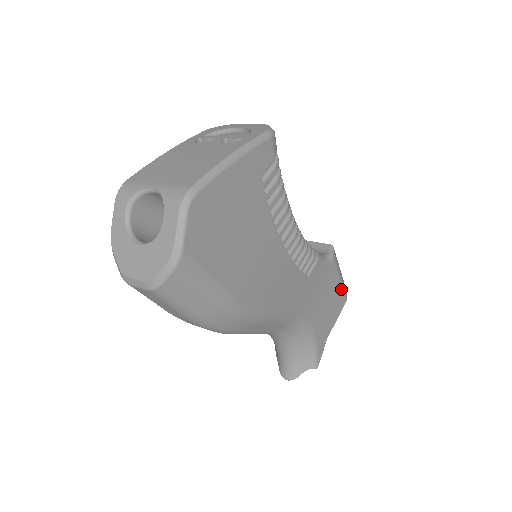
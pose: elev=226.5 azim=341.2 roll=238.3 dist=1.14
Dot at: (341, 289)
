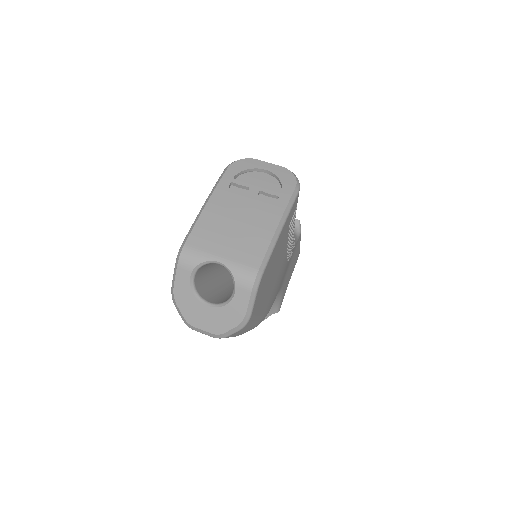
Dot at: (299, 249)
